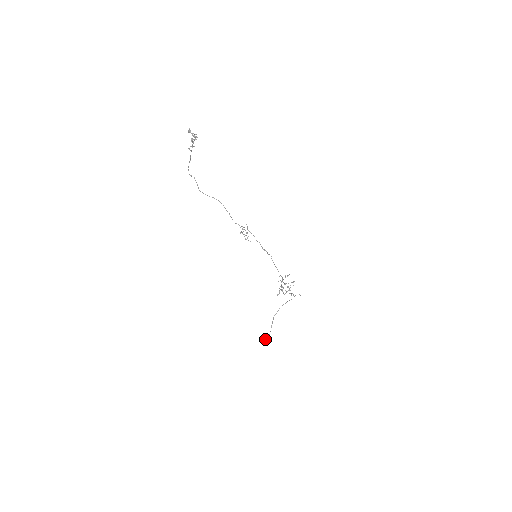
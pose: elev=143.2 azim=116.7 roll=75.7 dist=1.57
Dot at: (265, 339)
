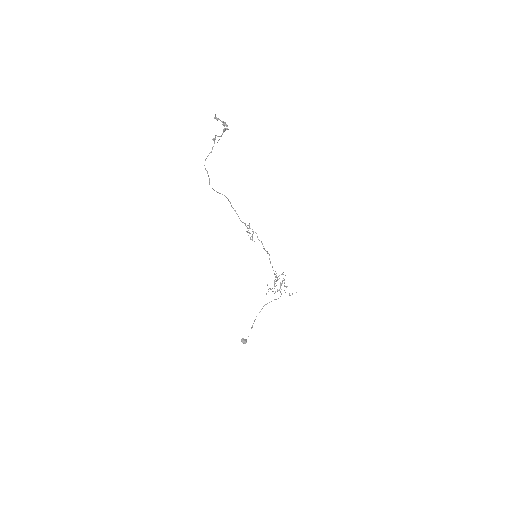
Dot at: (245, 340)
